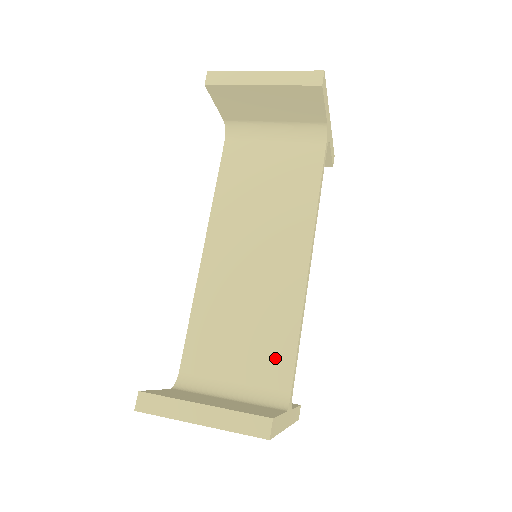
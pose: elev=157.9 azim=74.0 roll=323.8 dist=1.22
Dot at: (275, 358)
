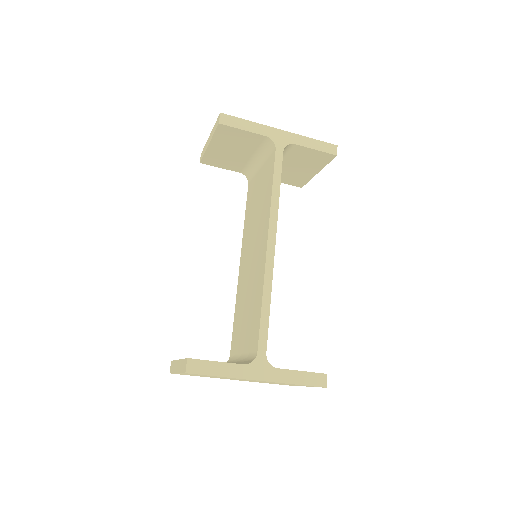
Dot at: (254, 327)
